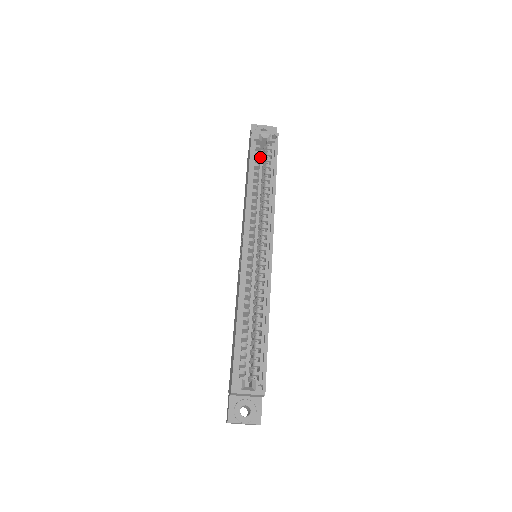
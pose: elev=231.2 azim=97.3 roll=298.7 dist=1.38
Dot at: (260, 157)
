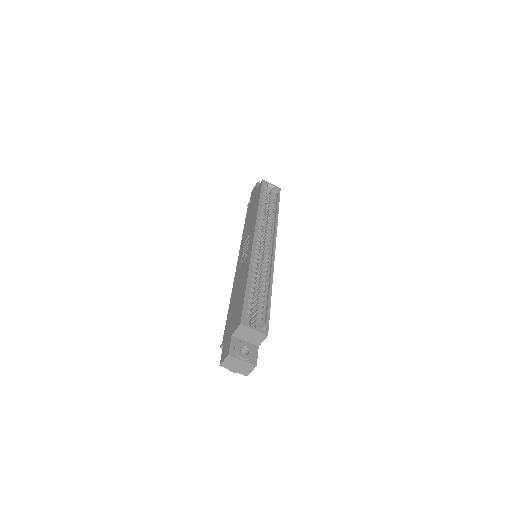
Dot at: occluded
